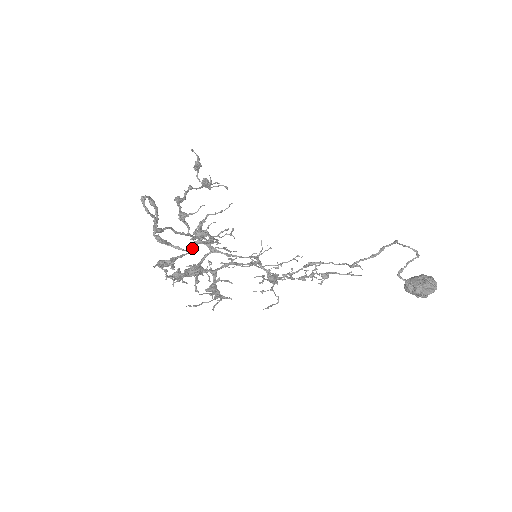
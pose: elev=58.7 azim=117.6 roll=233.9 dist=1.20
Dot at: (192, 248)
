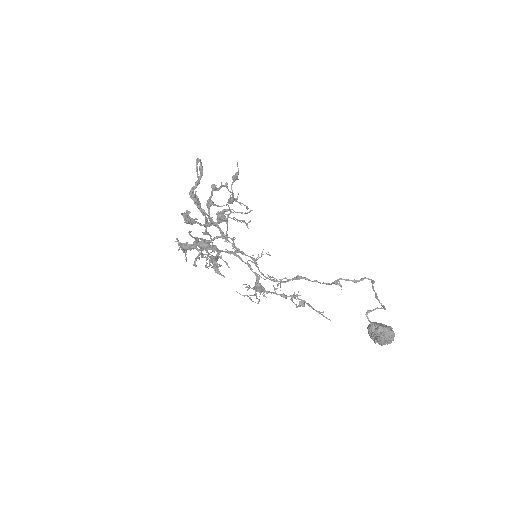
Dot at: (210, 224)
